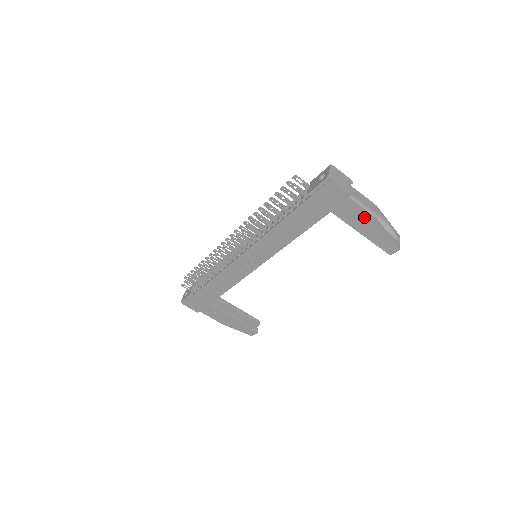
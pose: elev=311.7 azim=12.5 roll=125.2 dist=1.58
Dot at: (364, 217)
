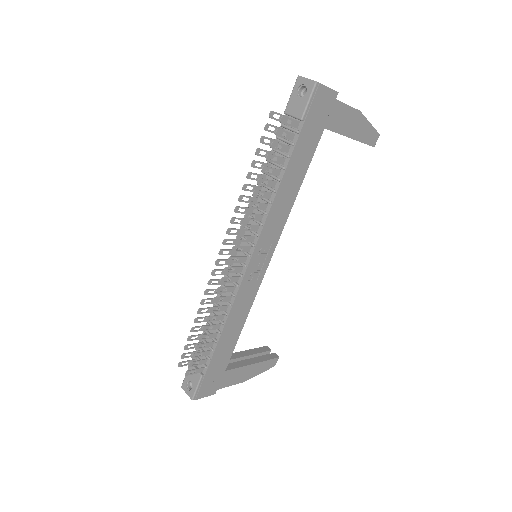
Dot at: (351, 114)
